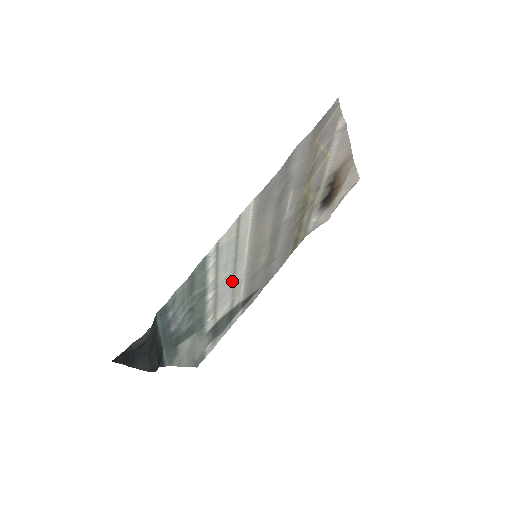
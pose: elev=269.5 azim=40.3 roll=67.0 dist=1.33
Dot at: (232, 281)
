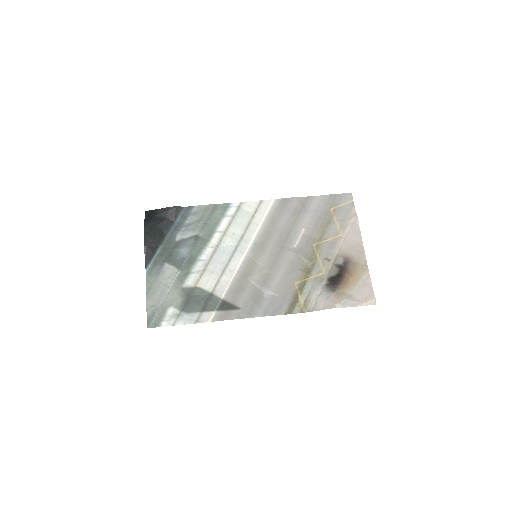
Dot at: (230, 257)
